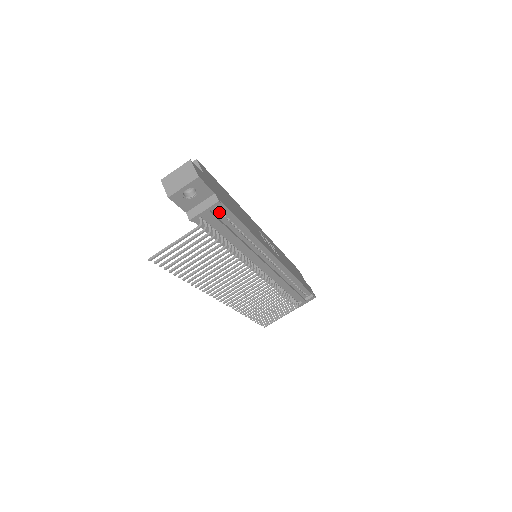
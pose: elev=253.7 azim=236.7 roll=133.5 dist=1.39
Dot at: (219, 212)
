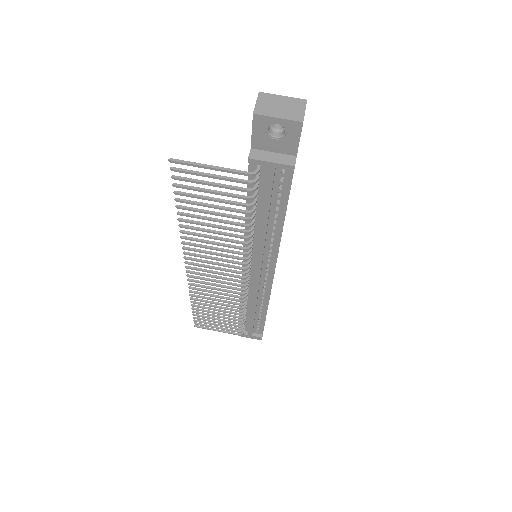
Dot at: (280, 179)
